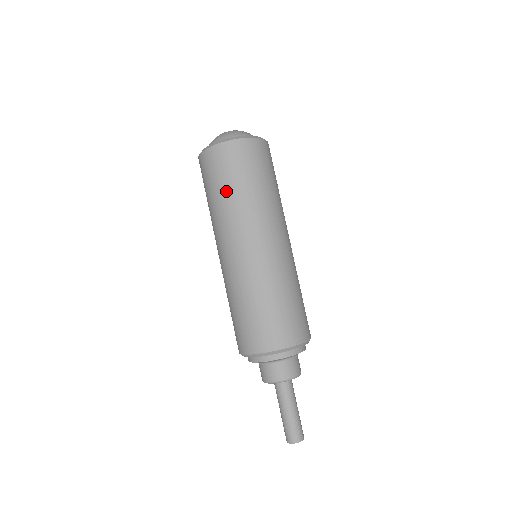
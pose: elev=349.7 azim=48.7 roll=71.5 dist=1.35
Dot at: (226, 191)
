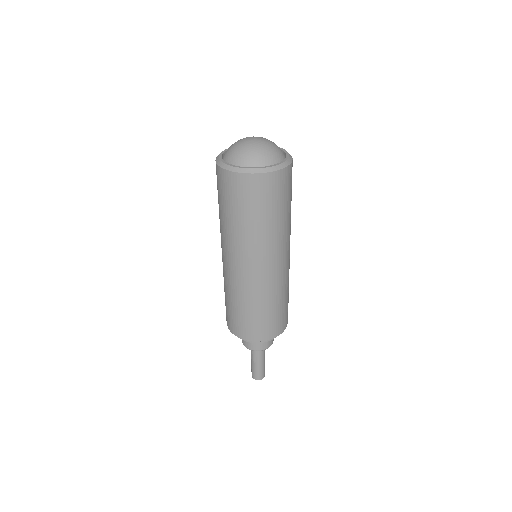
Dot at: (223, 212)
